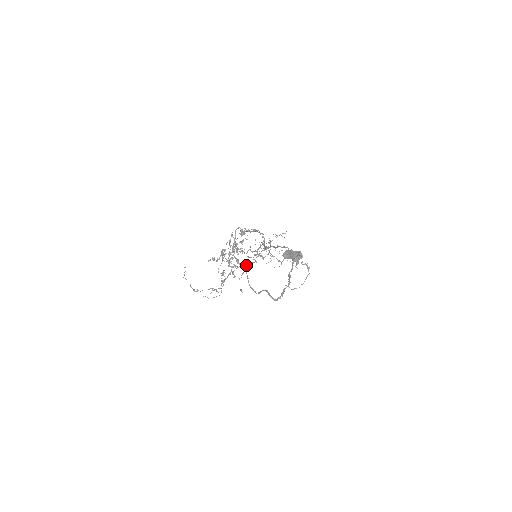
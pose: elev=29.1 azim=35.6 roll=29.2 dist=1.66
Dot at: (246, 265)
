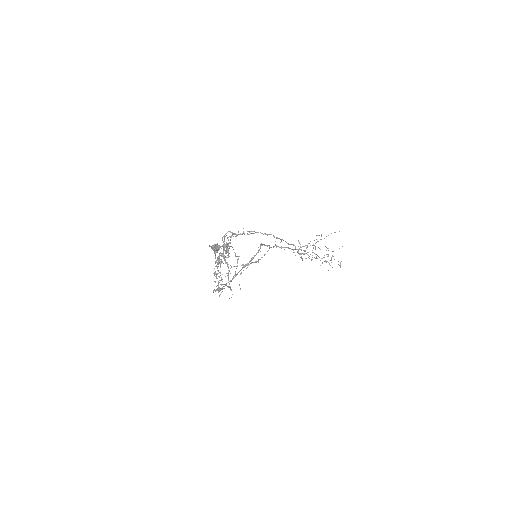
Dot at: (241, 265)
